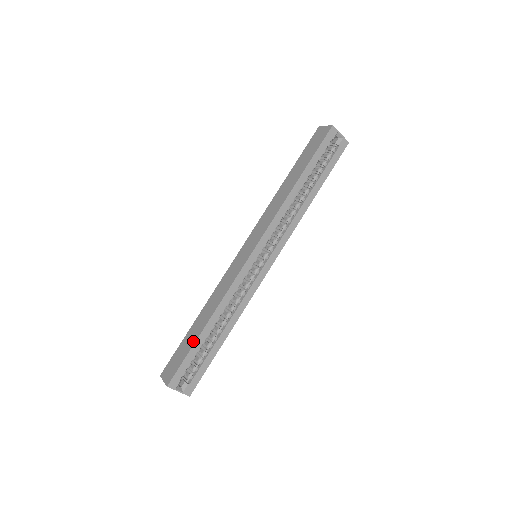
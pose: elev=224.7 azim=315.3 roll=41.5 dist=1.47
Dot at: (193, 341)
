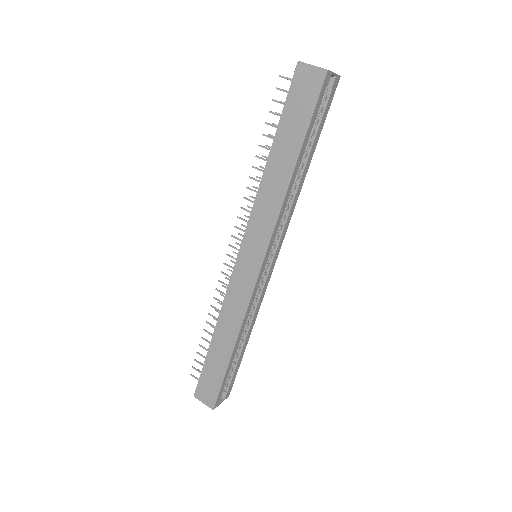
Dot at: (224, 367)
